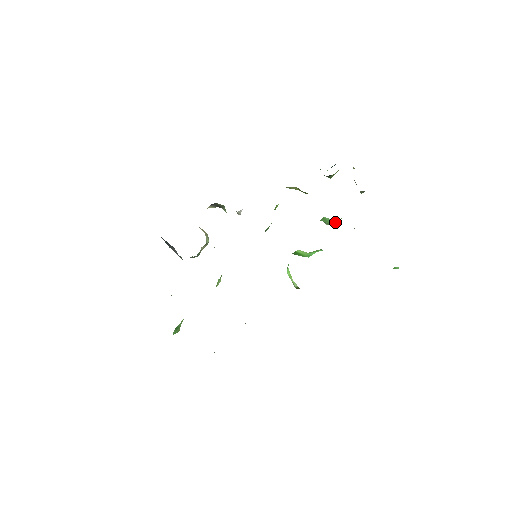
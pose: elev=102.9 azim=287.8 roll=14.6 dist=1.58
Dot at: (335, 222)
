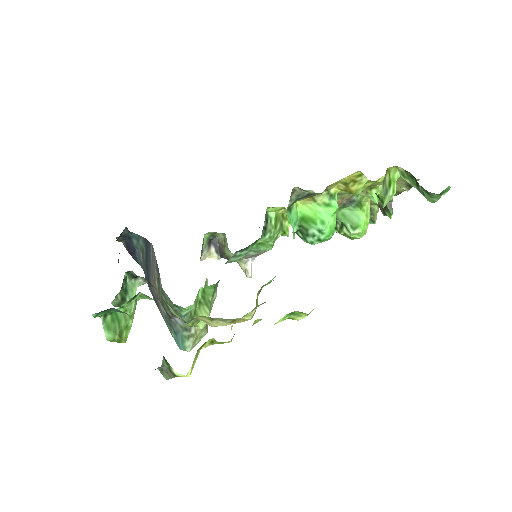
Dot at: (359, 219)
